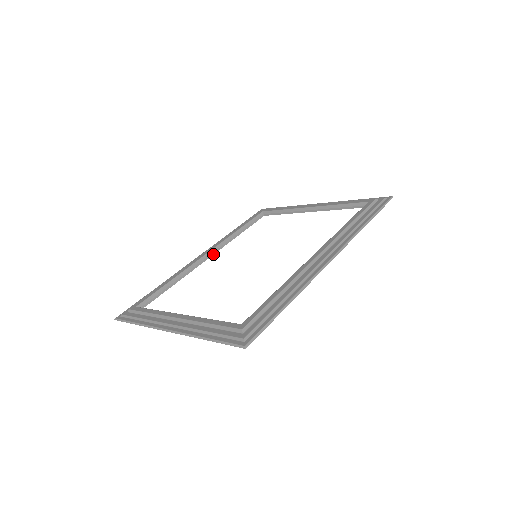
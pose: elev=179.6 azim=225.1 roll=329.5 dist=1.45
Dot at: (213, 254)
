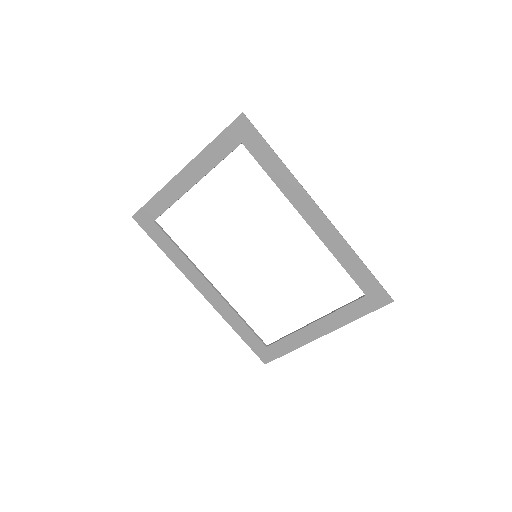
Dot at: (215, 289)
